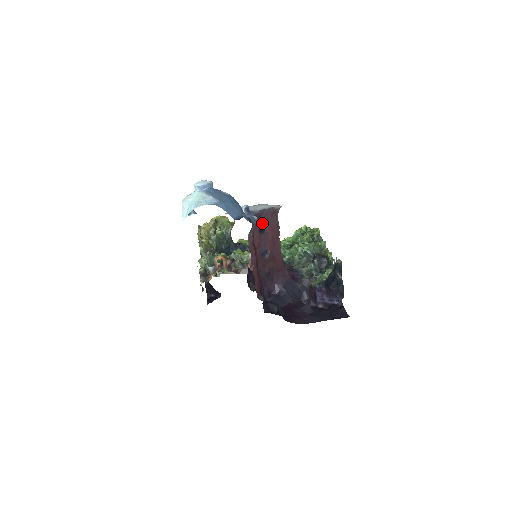
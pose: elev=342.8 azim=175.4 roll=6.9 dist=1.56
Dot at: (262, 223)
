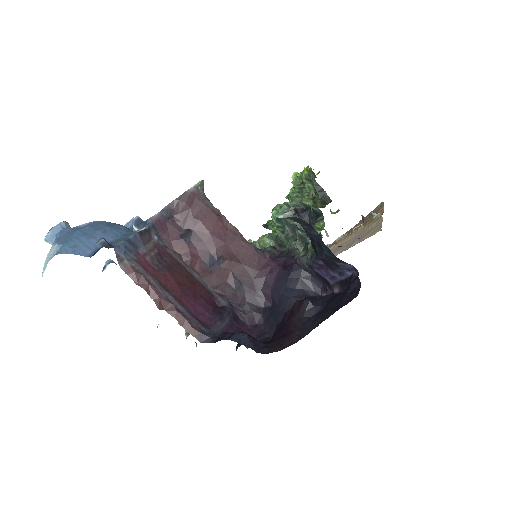
Dot at: (181, 224)
